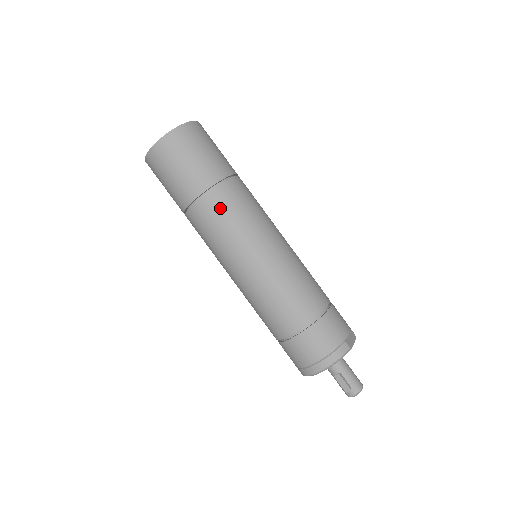
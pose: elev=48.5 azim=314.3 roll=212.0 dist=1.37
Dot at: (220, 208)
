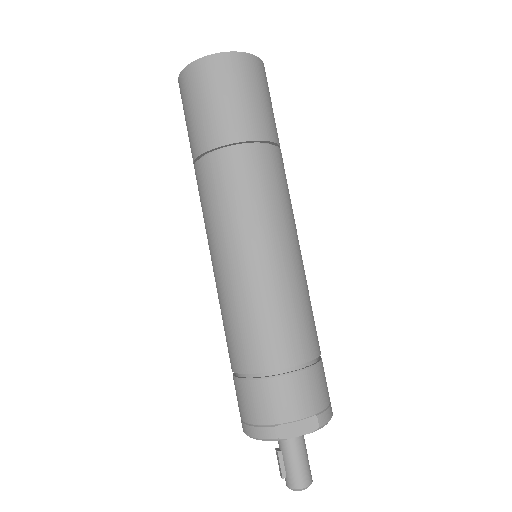
Dot at: (205, 184)
